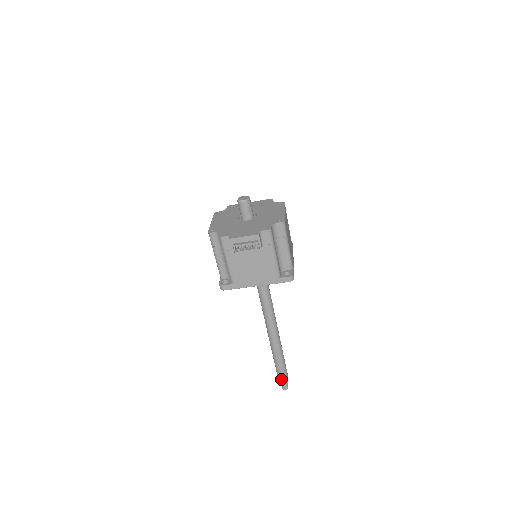
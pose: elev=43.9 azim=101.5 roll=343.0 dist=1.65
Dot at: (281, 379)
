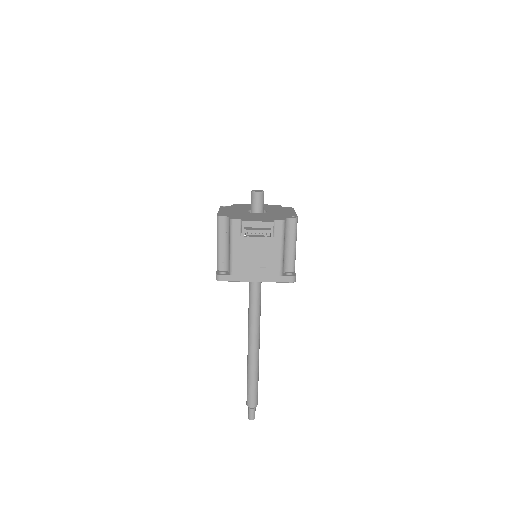
Dot at: (250, 405)
